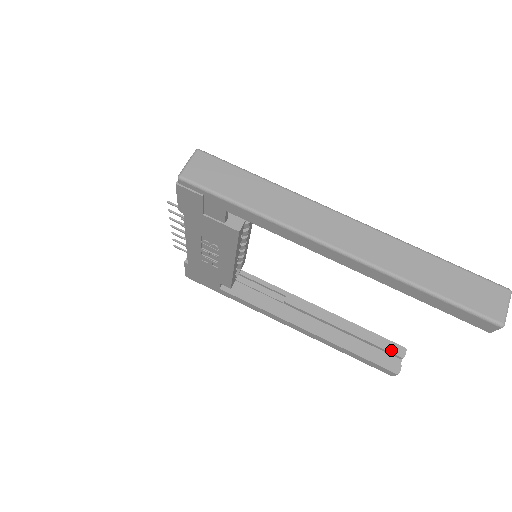
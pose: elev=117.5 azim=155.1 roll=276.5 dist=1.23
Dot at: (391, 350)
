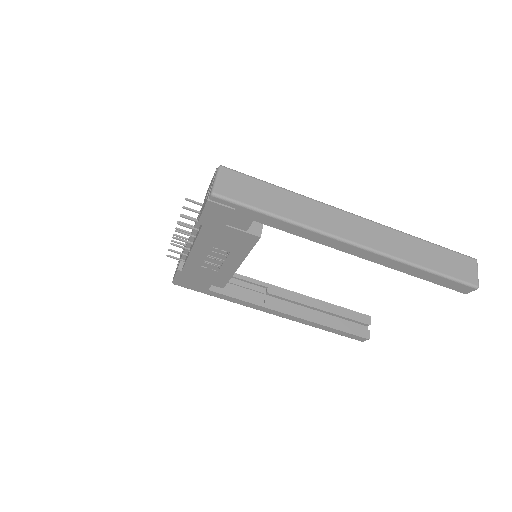
Dot at: (360, 320)
